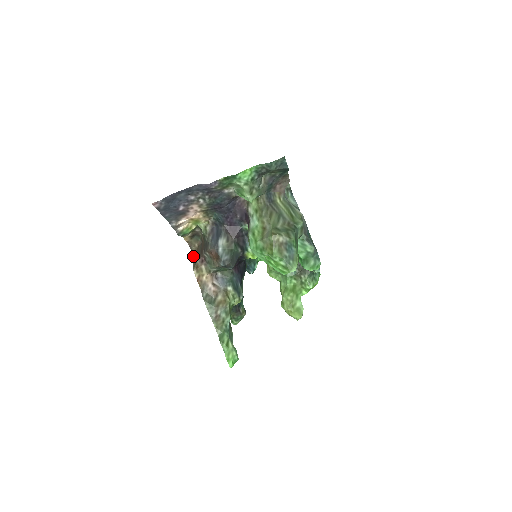
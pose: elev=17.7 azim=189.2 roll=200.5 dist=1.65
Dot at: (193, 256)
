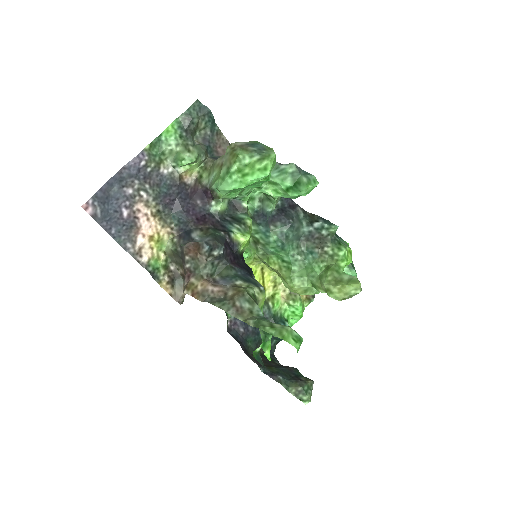
Dot at: (183, 299)
